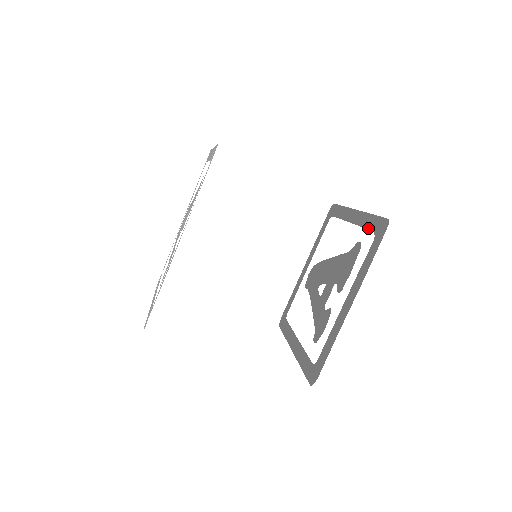
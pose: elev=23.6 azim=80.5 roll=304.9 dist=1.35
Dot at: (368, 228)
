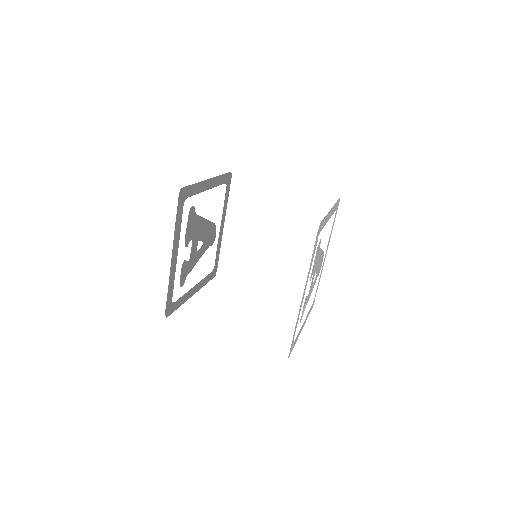
Dot at: (322, 228)
